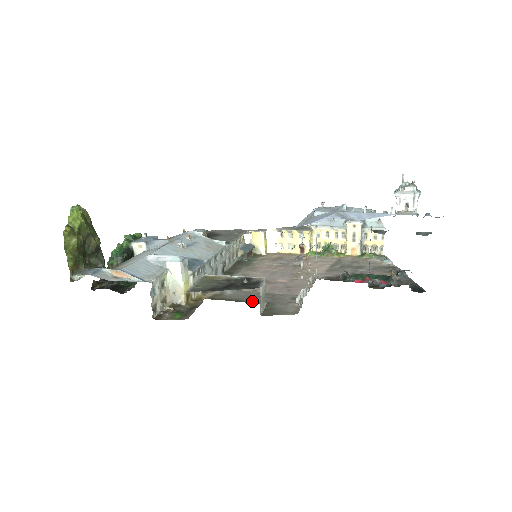
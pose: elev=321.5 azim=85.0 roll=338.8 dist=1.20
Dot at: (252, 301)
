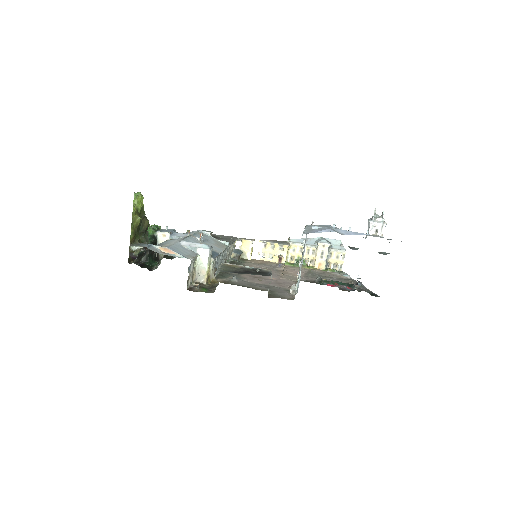
Dot at: (256, 288)
